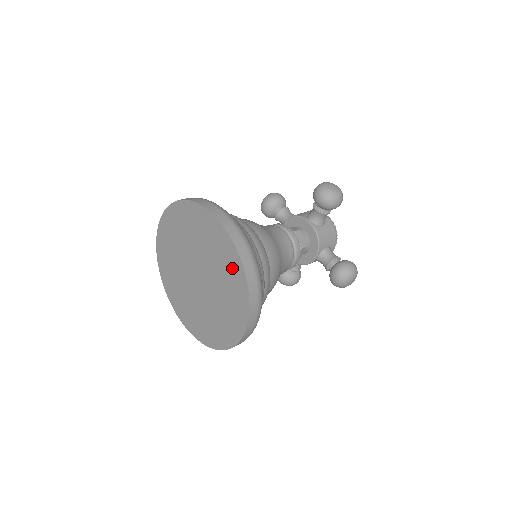
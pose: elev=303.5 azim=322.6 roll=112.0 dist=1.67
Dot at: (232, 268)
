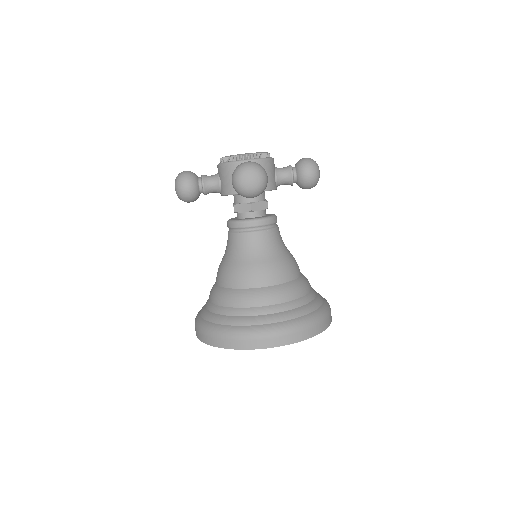
Dot at: occluded
